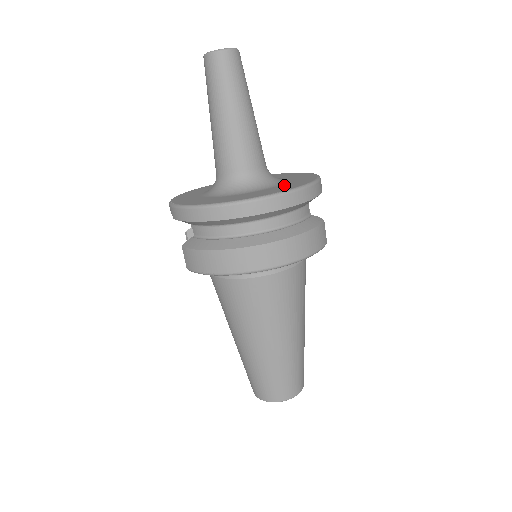
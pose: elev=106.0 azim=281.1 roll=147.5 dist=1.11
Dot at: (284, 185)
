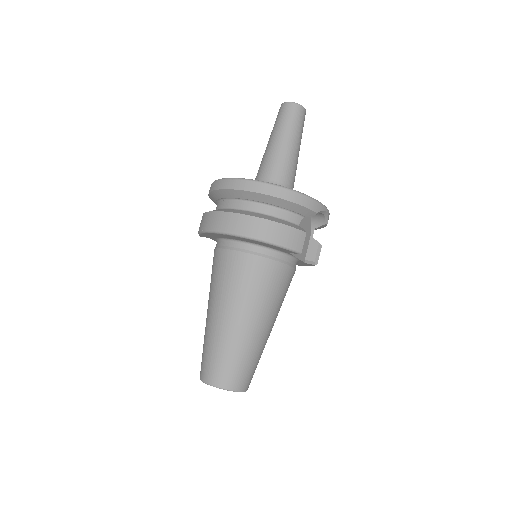
Dot at: occluded
